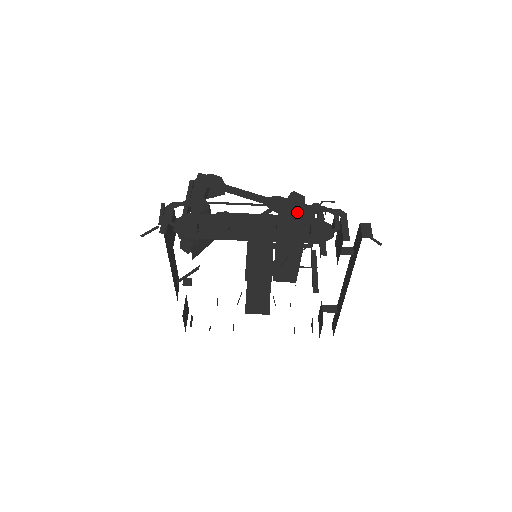
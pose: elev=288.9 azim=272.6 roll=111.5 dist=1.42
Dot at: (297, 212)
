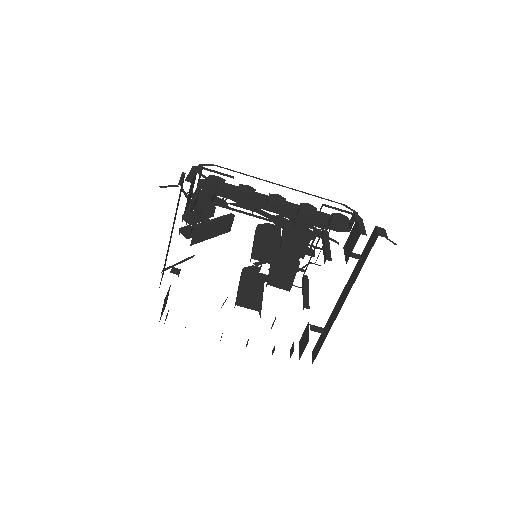
Dot at: (302, 228)
